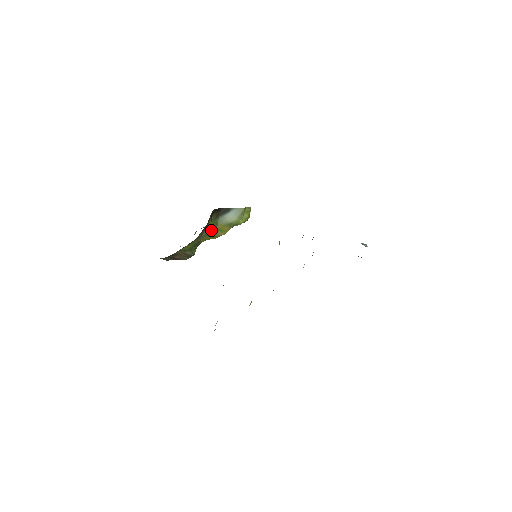
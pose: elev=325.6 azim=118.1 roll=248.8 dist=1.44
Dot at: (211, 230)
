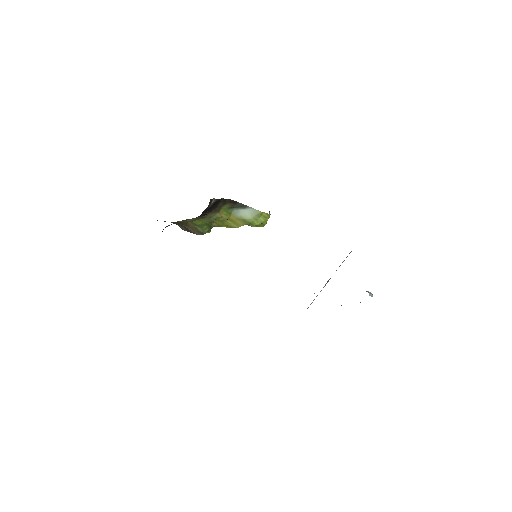
Dot at: (223, 217)
